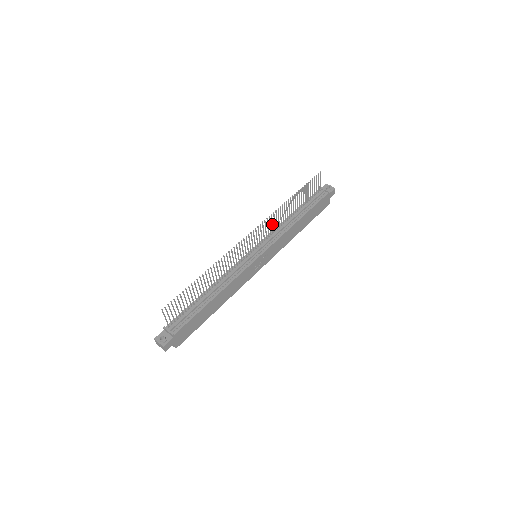
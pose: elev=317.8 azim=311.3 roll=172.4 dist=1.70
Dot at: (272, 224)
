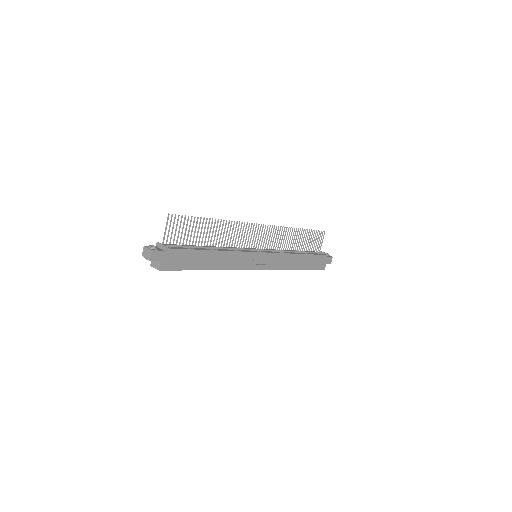
Dot at: occluded
